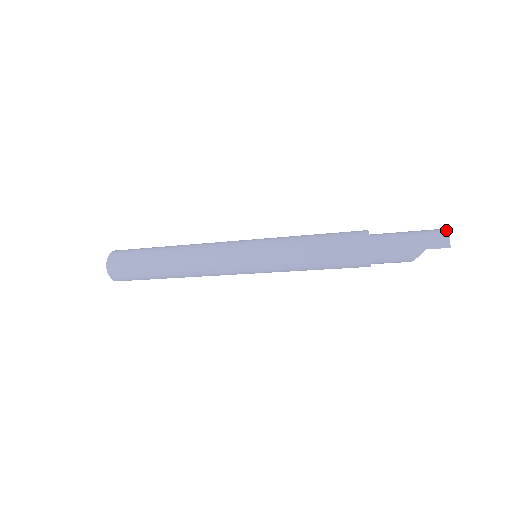
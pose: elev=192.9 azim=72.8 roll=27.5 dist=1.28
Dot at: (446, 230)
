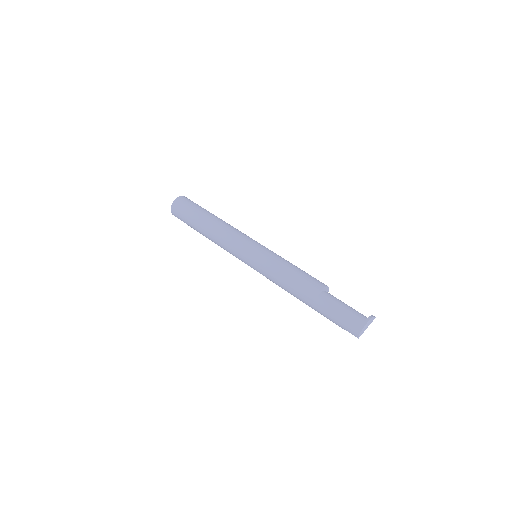
Dot at: (362, 327)
